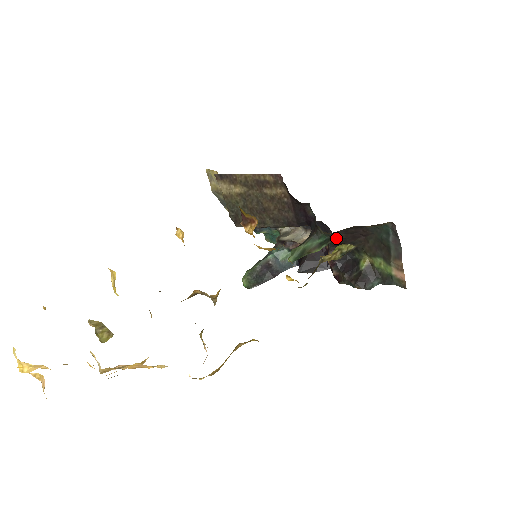
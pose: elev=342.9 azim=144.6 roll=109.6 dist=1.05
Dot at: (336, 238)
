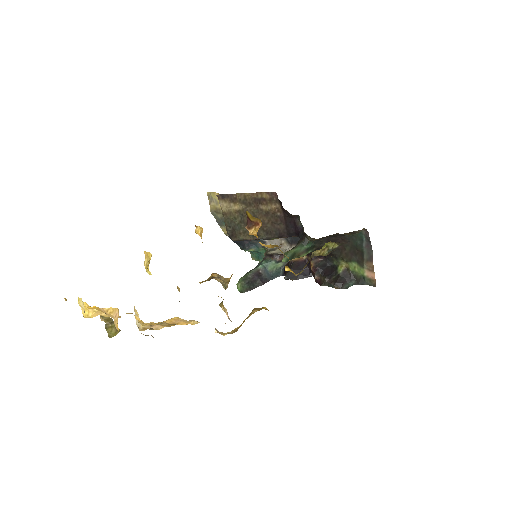
Dot at: (319, 246)
